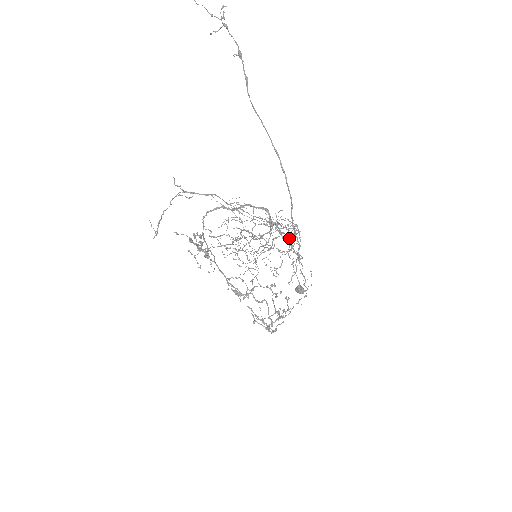
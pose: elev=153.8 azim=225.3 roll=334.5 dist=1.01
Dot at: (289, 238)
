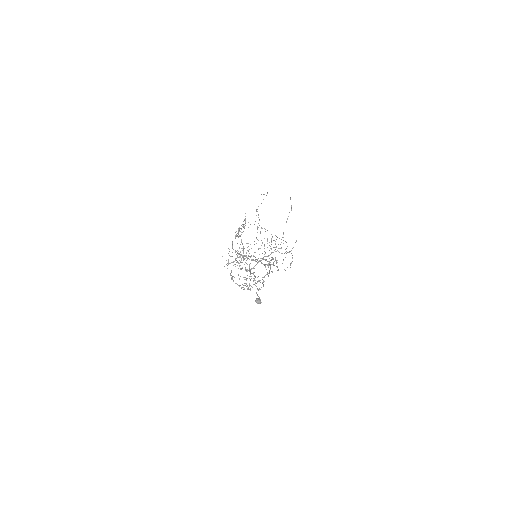
Dot at: (251, 286)
